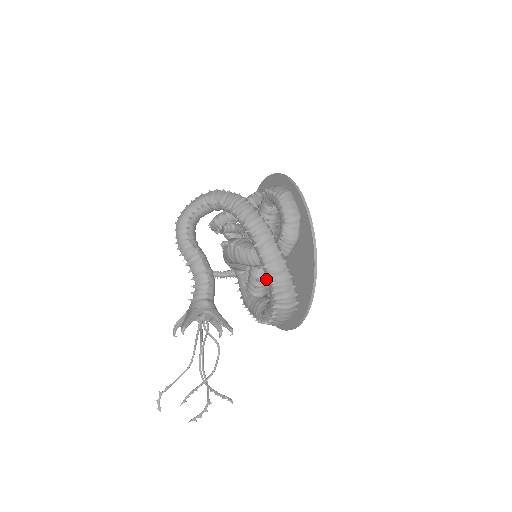
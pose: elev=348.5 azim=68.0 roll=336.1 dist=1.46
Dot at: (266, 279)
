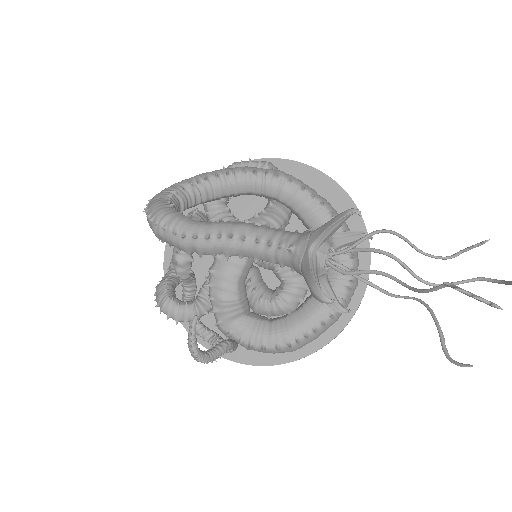
Dot at: occluded
